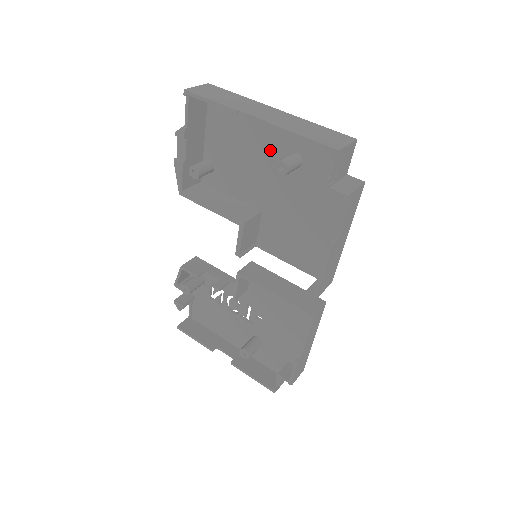
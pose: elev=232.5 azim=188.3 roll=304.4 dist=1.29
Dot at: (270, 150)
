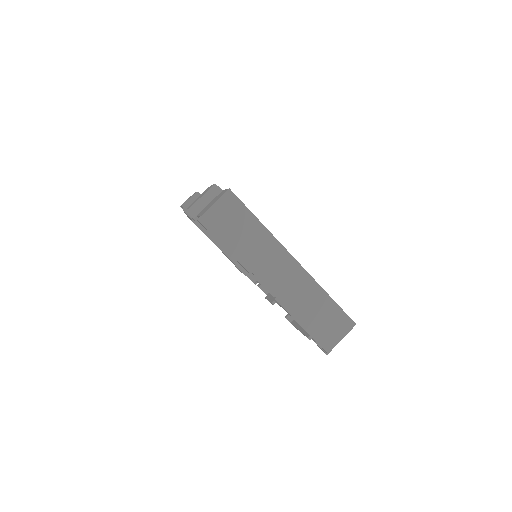
Dot at: occluded
